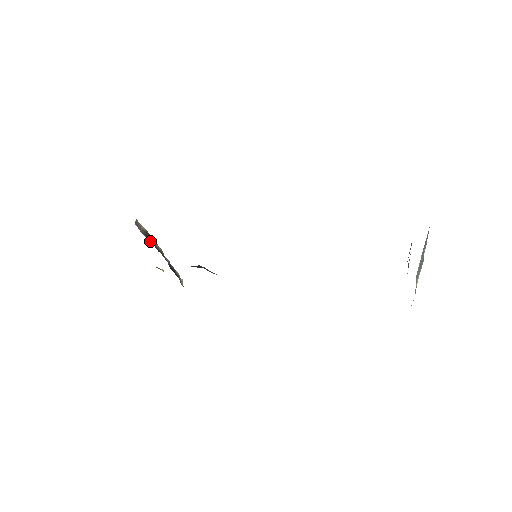
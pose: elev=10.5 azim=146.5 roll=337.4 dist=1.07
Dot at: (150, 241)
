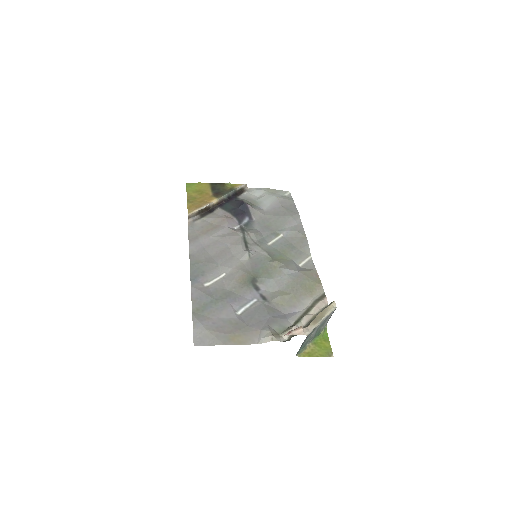
Dot at: (204, 212)
